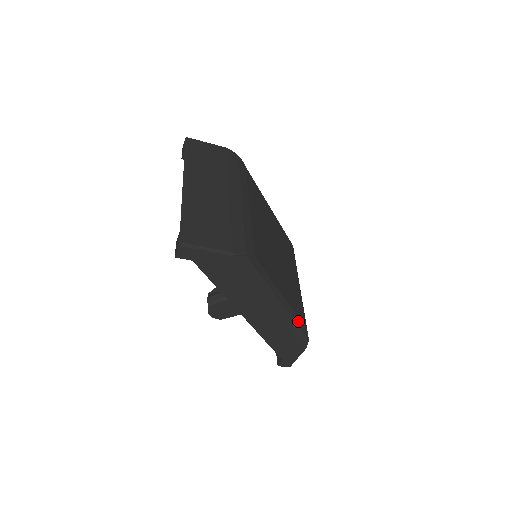
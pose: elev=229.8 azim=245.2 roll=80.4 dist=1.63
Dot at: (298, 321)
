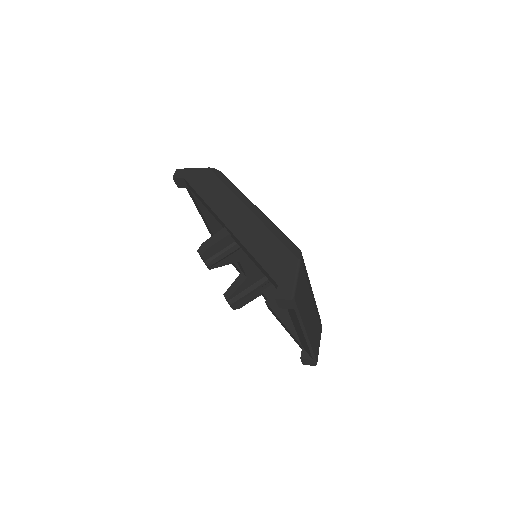
Dot at: occluded
